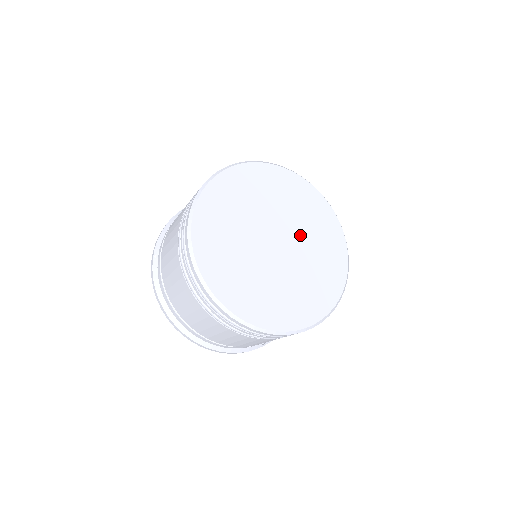
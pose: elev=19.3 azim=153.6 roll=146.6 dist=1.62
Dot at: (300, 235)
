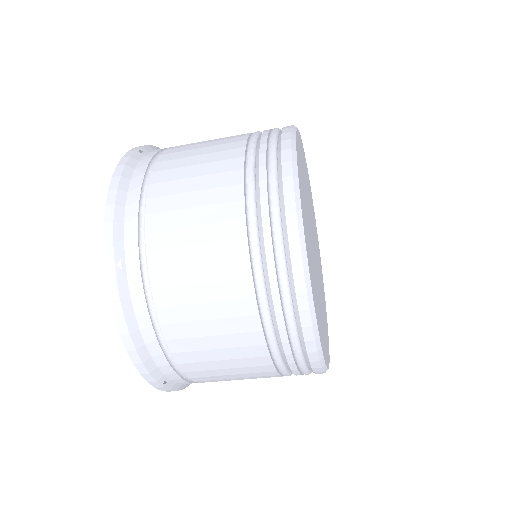
Dot at: occluded
